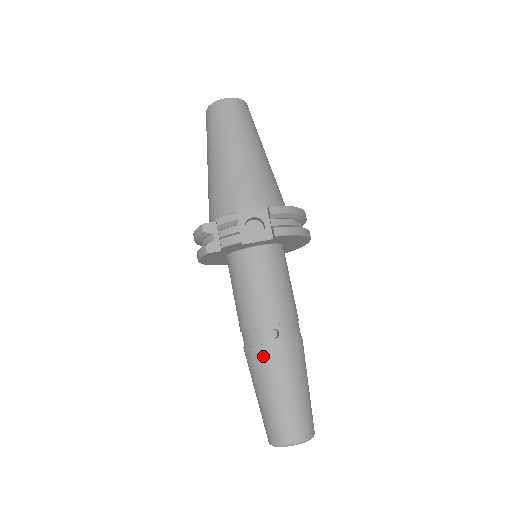
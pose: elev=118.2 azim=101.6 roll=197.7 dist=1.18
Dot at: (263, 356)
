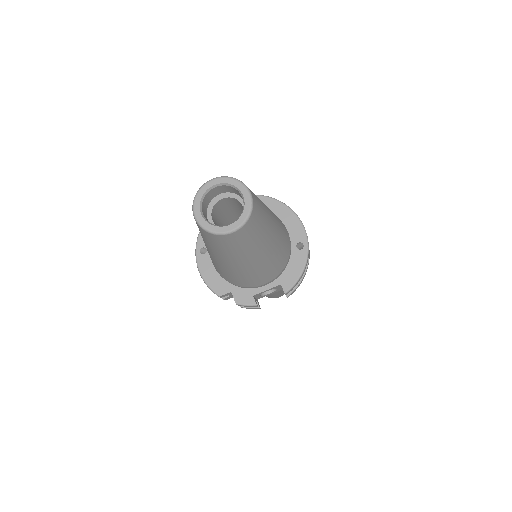
Dot at: occluded
